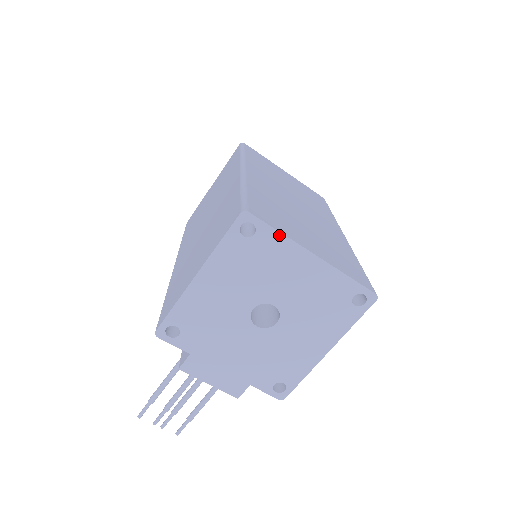
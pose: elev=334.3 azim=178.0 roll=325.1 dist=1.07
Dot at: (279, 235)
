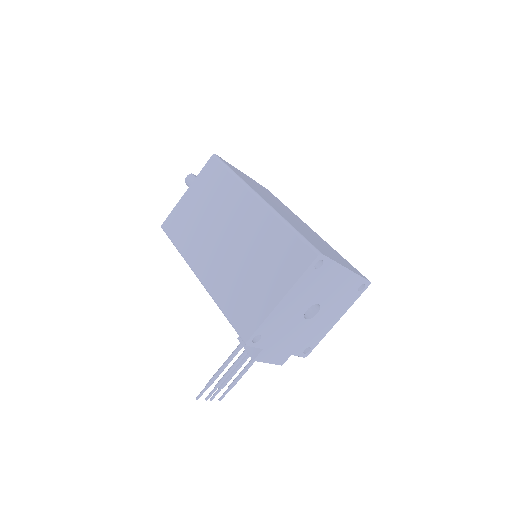
Dot at: (334, 263)
